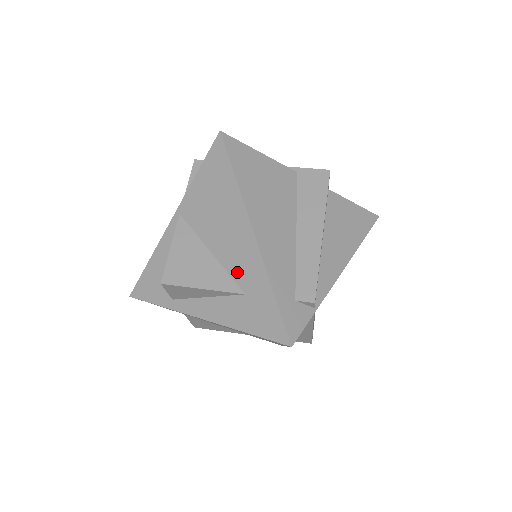
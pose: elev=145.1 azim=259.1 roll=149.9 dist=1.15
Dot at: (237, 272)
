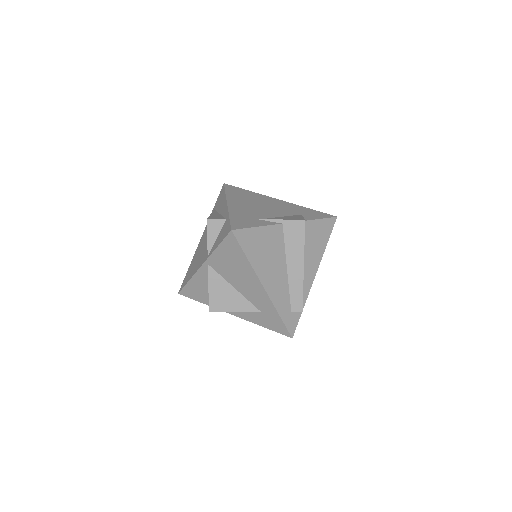
Dot at: (255, 302)
